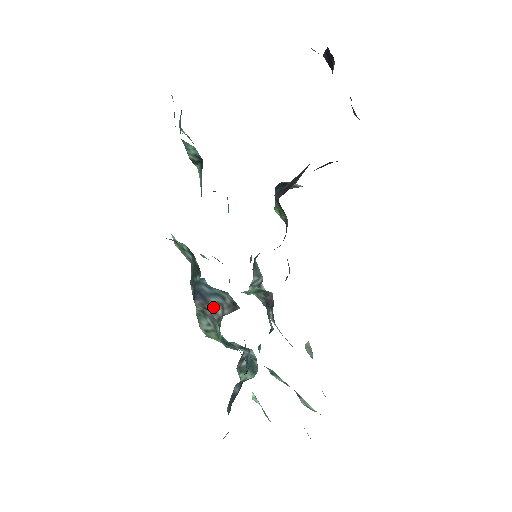
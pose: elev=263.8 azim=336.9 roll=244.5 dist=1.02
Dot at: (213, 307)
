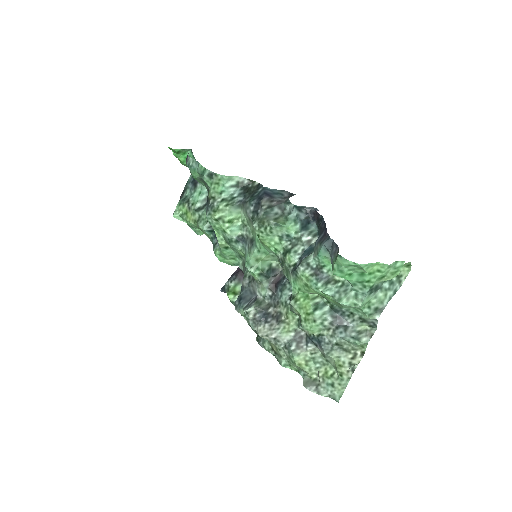
Dot at: (277, 199)
